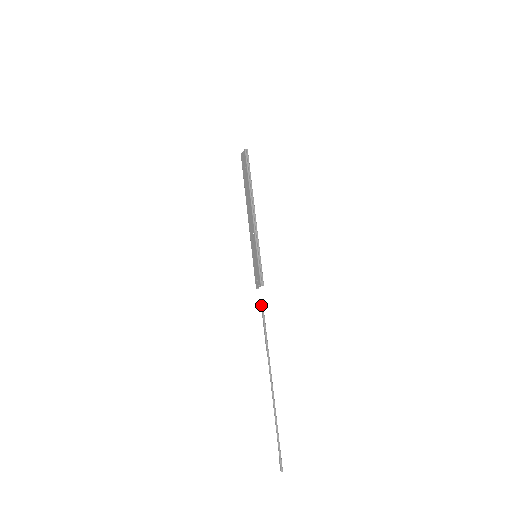
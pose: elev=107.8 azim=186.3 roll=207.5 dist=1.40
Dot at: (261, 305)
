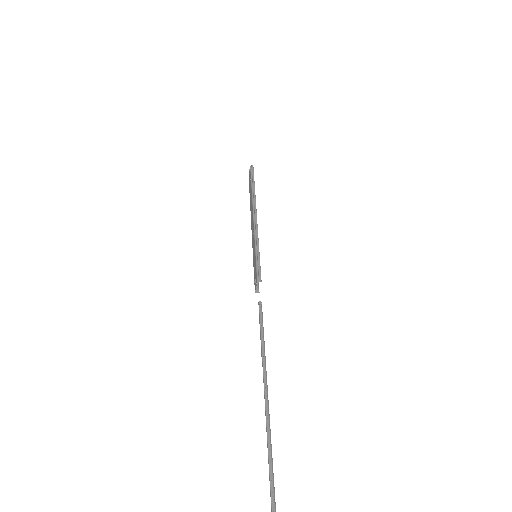
Dot at: occluded
